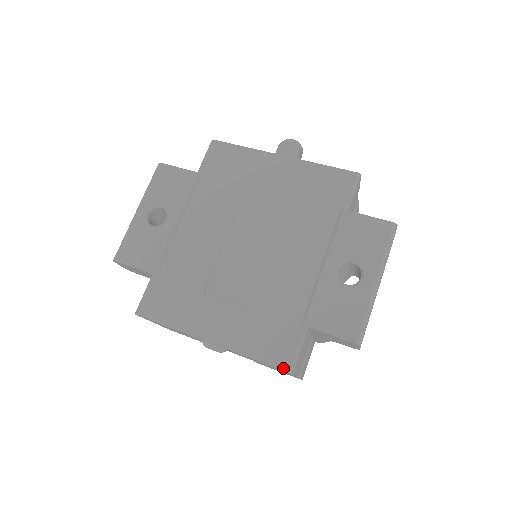
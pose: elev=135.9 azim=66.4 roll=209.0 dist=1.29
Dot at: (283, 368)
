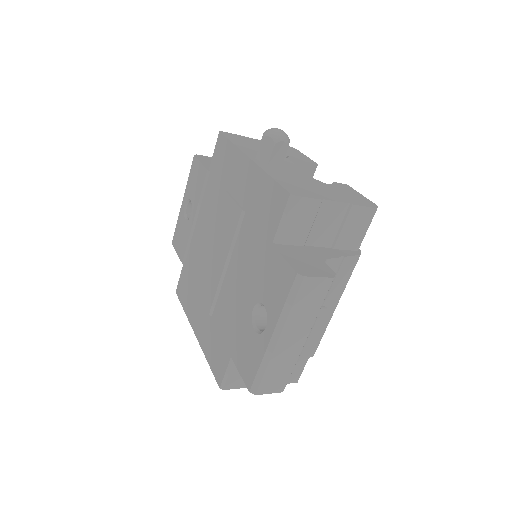
Dot at: (218, 382)
